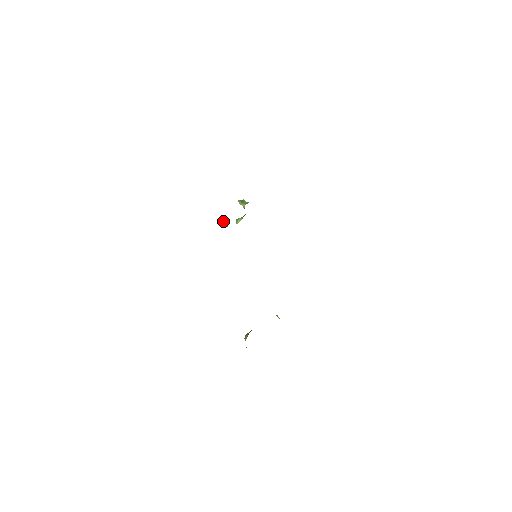
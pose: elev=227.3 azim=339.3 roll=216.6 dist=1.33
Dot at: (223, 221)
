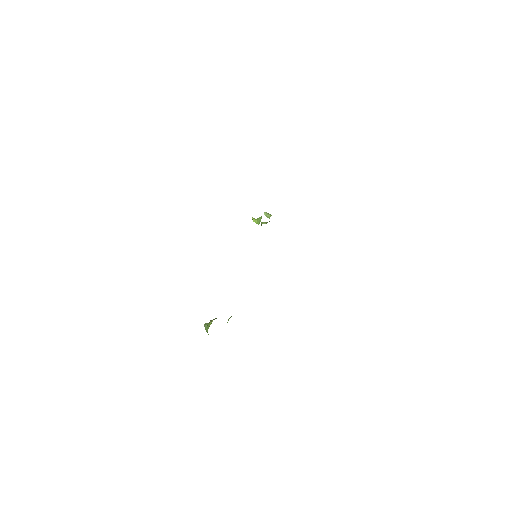
Dot at: (254, 218)
